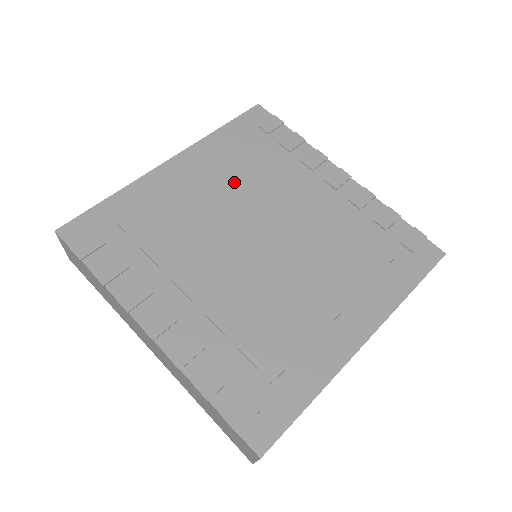
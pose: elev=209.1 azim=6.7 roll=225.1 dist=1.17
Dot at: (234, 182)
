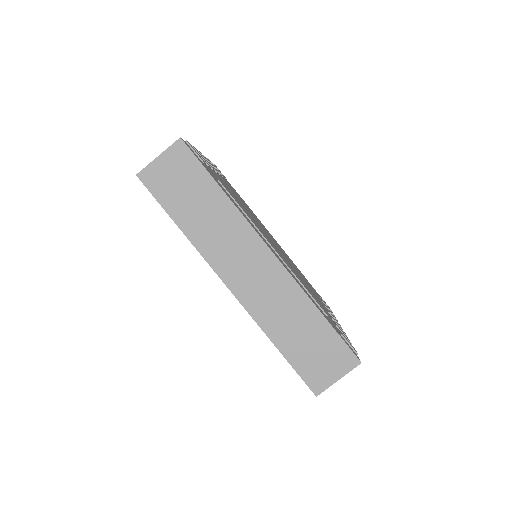
Dot at: occluded
